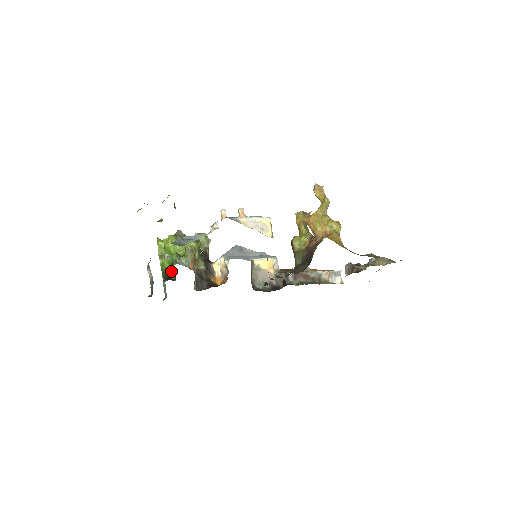
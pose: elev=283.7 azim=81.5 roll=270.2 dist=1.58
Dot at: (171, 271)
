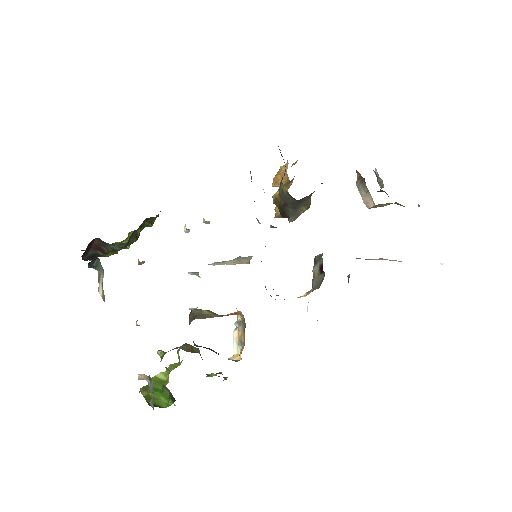
Dot at: (166, 404)
